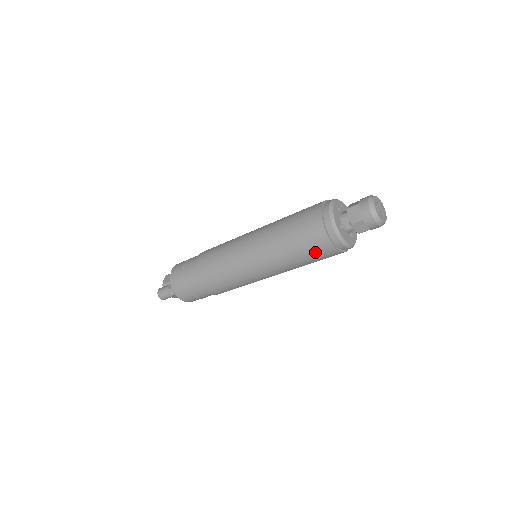
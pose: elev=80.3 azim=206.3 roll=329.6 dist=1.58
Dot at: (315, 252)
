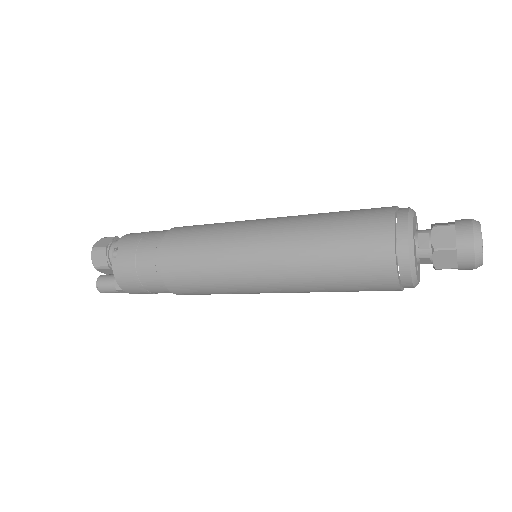
Dot at: occluded
